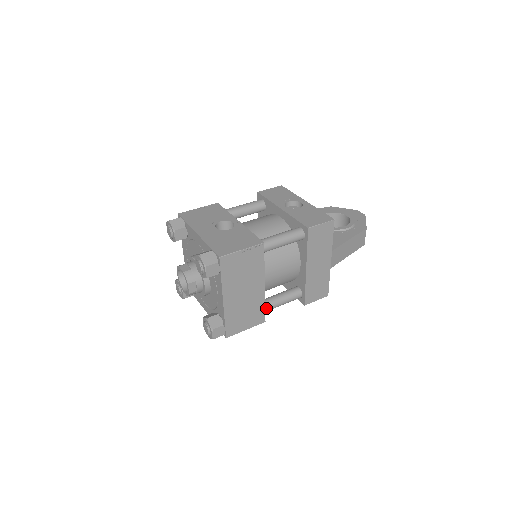
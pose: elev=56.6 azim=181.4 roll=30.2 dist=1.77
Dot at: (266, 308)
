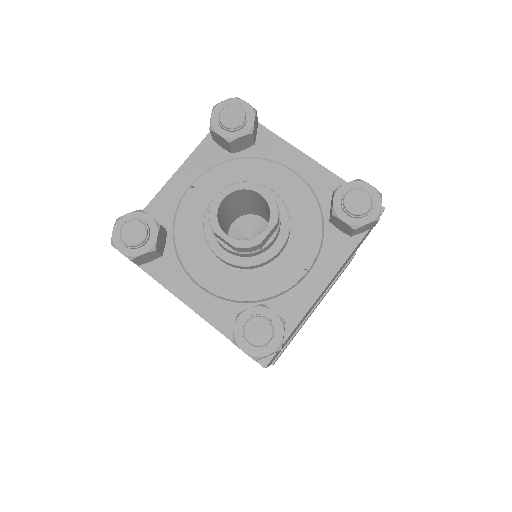
Dot at: occluded
